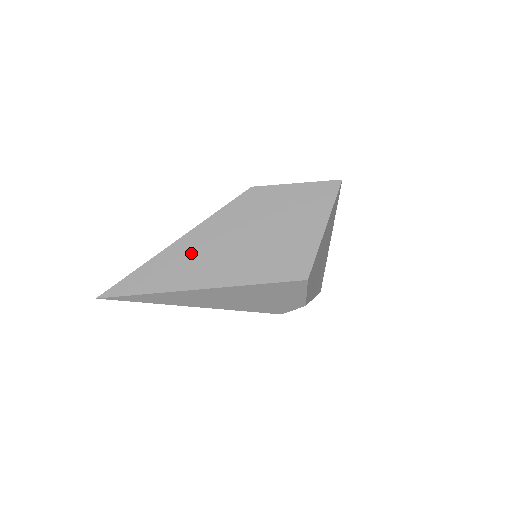
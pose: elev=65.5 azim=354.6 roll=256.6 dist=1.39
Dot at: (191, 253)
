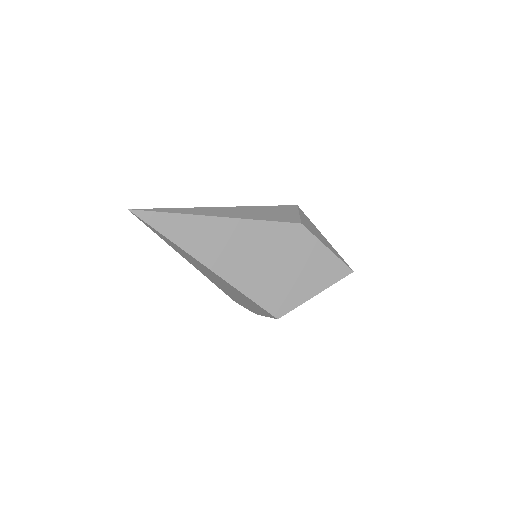
Dot at: (224, 236)
